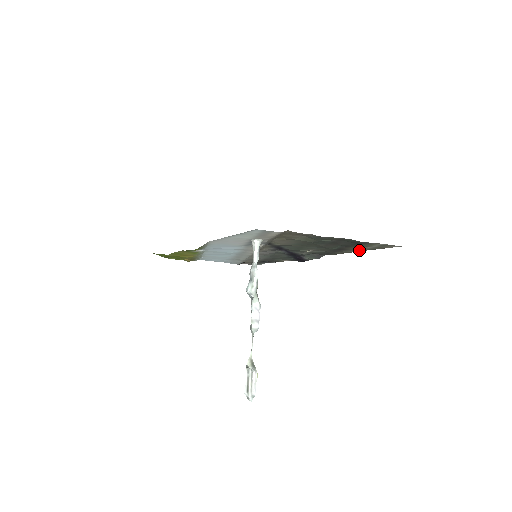
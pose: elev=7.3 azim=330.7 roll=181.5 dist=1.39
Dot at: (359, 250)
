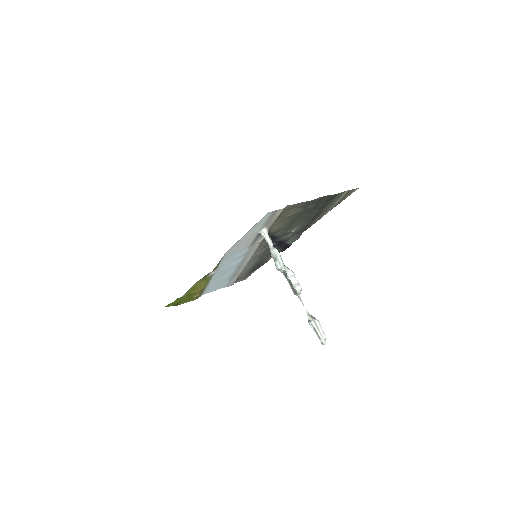
Dot at: (329, 210)
